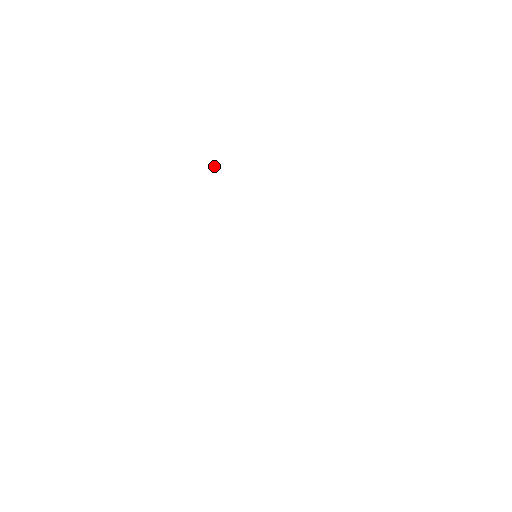
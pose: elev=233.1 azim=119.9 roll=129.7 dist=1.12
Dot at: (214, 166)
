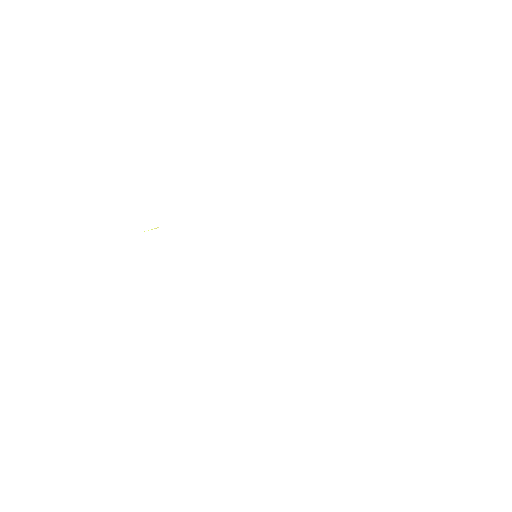
Dot at: (156, 228)
